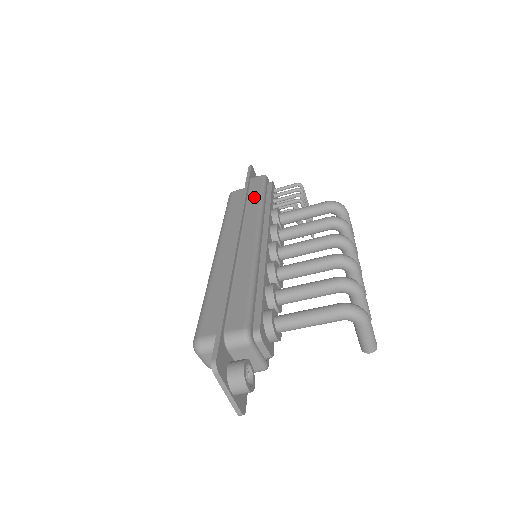
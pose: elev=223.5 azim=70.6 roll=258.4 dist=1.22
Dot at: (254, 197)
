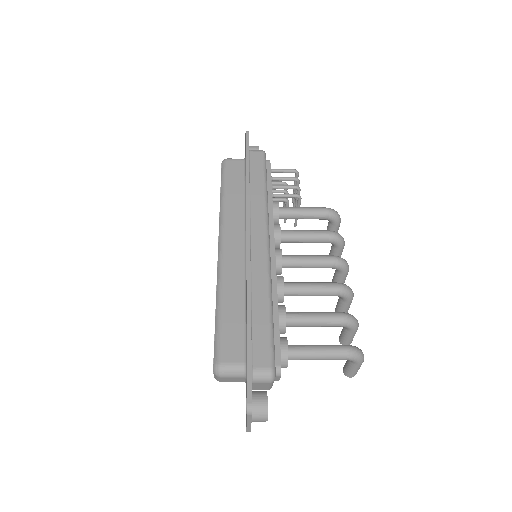
Dot at: (257, 184)
